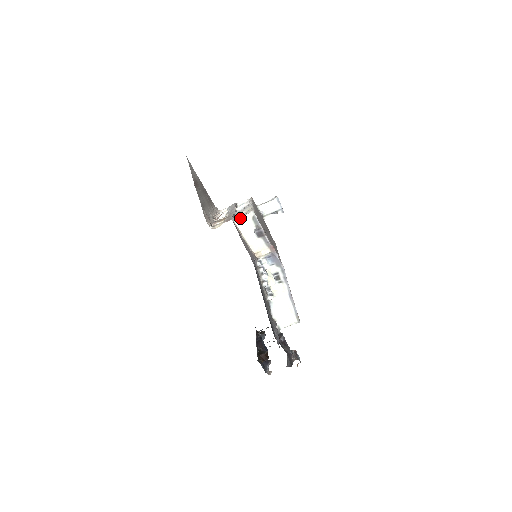
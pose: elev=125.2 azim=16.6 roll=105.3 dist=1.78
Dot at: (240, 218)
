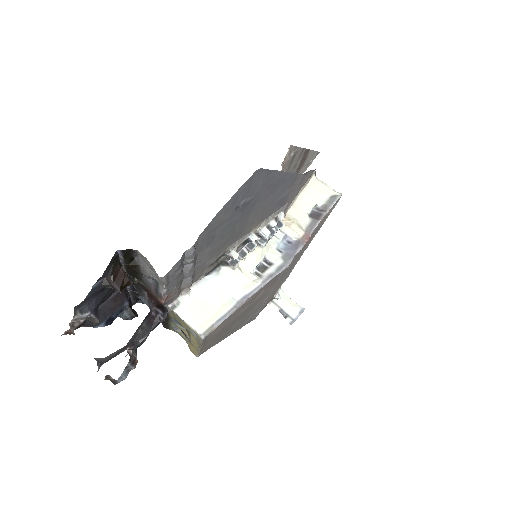
Dot at: (322, 181)
